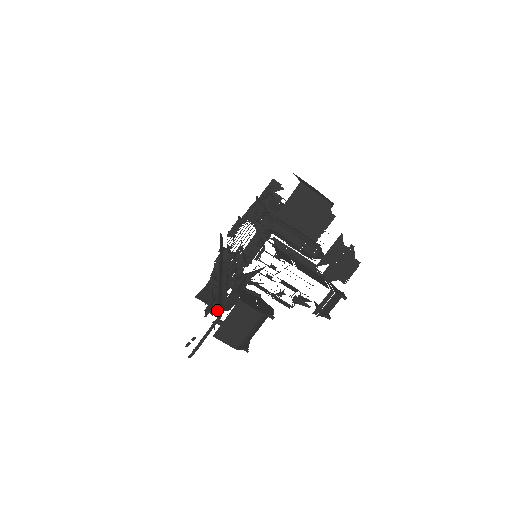
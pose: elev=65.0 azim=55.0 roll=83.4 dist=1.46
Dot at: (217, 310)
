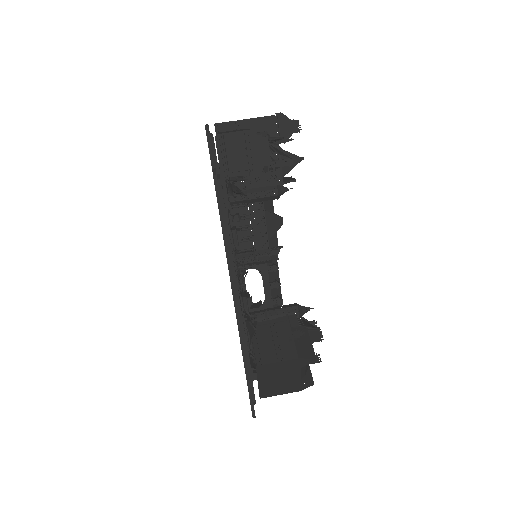
Dot at: (298, 357)
